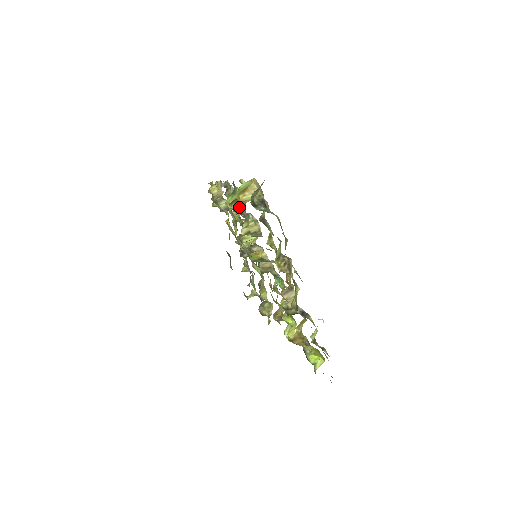
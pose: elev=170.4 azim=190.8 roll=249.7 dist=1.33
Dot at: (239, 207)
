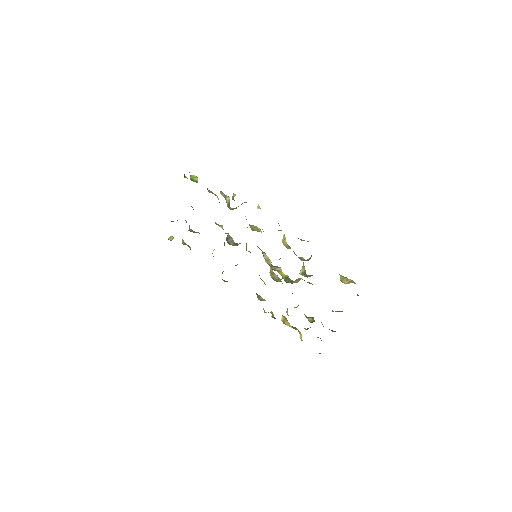
Dot at: (285, 242)
